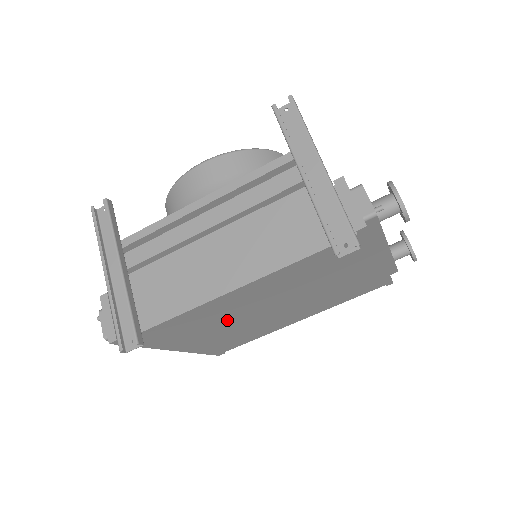
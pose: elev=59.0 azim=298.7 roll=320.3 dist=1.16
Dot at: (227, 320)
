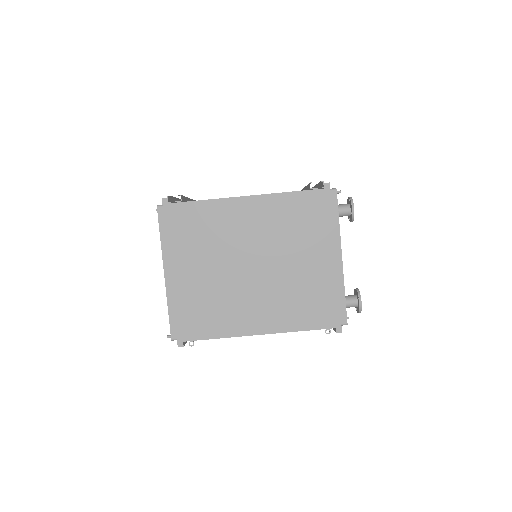
Dot at: (223, 249)
